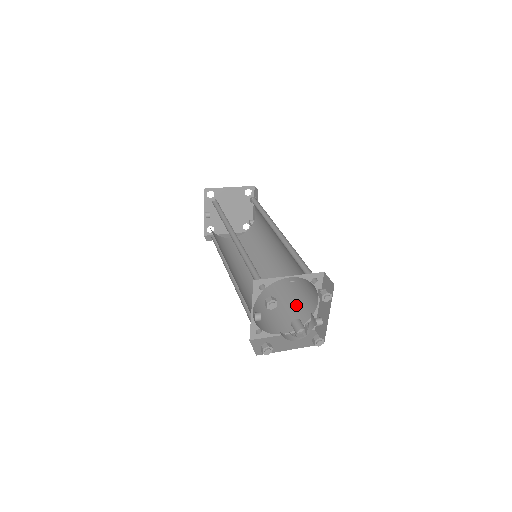
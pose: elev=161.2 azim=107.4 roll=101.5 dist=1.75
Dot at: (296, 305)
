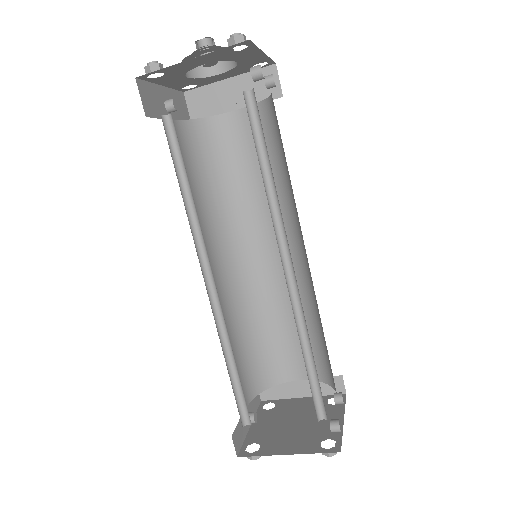
Dot at: (258, 142)
